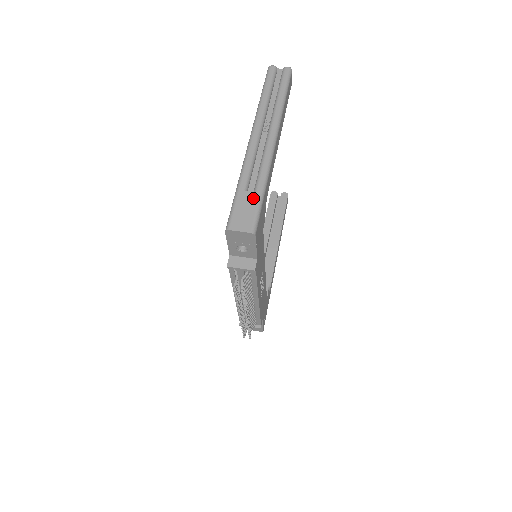
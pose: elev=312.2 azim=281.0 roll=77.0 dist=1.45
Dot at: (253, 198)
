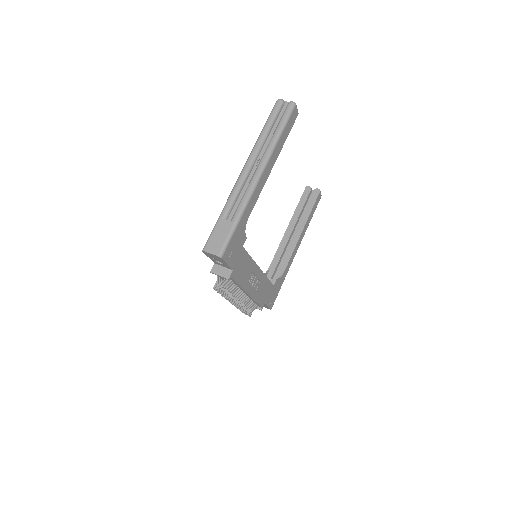
Dot at: (228, 227)
